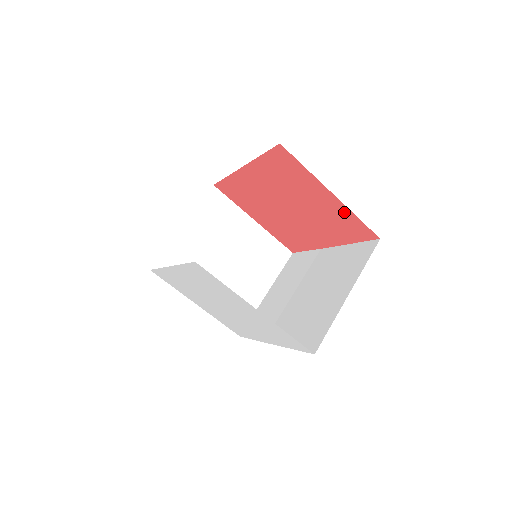
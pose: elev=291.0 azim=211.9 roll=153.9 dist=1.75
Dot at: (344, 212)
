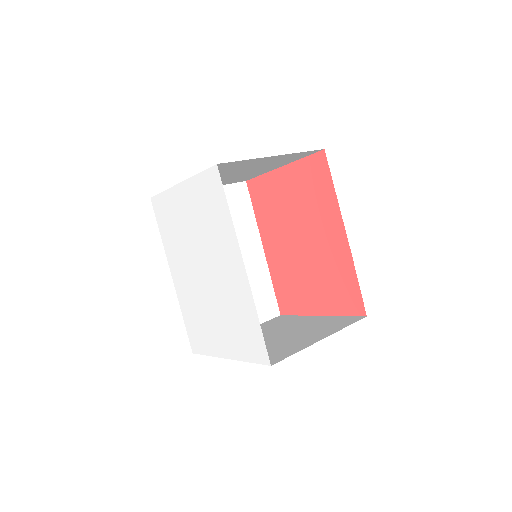
Dot at: (298, 170)
